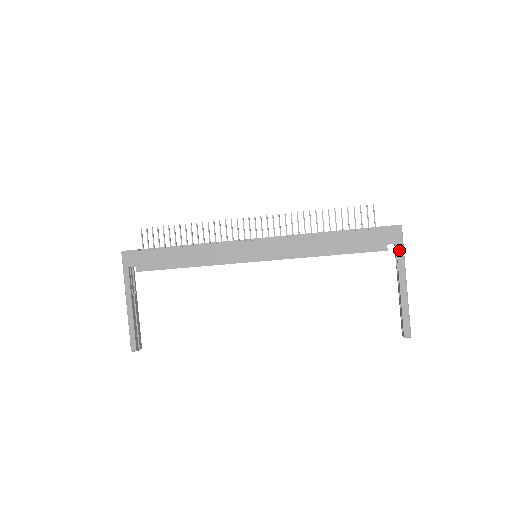
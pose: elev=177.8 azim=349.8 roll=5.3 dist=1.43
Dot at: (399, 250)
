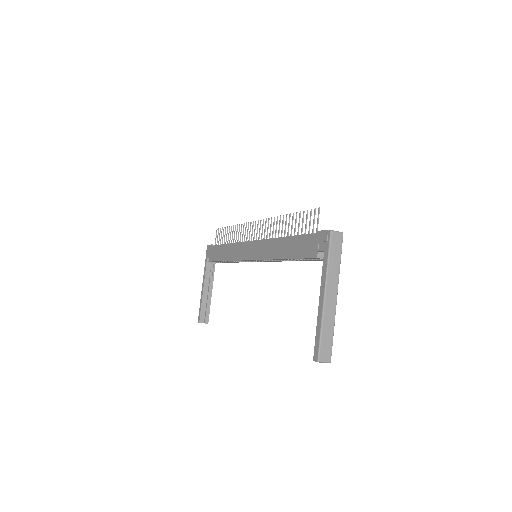
Dot at: (325, 258)
